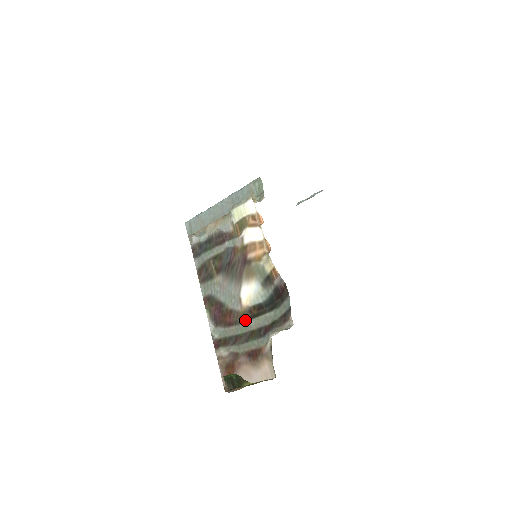
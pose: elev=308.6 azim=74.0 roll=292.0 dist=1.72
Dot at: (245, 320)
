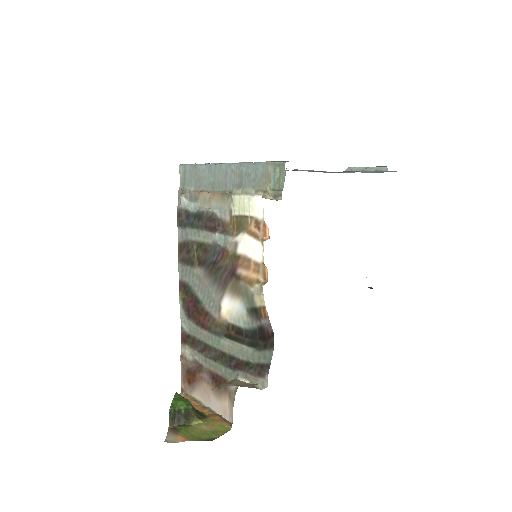
Dot at: (220, 334)
